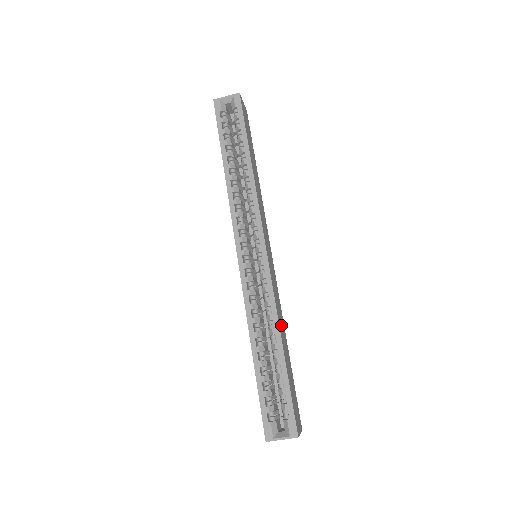
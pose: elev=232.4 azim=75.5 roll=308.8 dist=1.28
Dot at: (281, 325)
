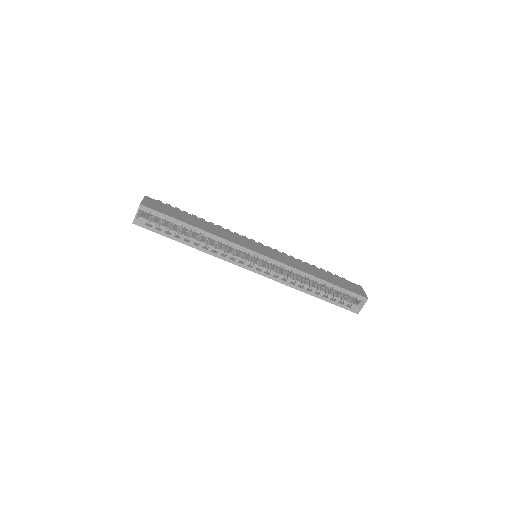
Dot at: (307, 269)
